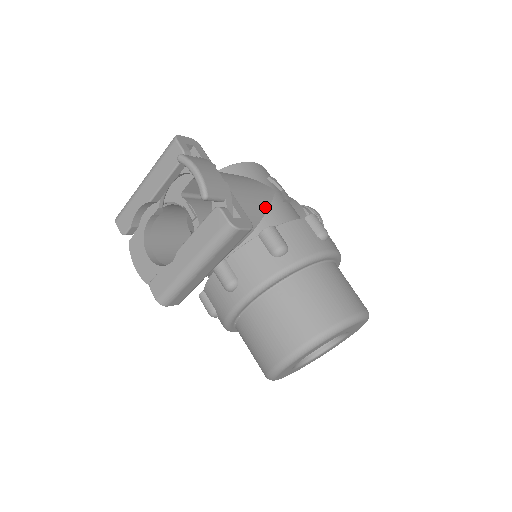
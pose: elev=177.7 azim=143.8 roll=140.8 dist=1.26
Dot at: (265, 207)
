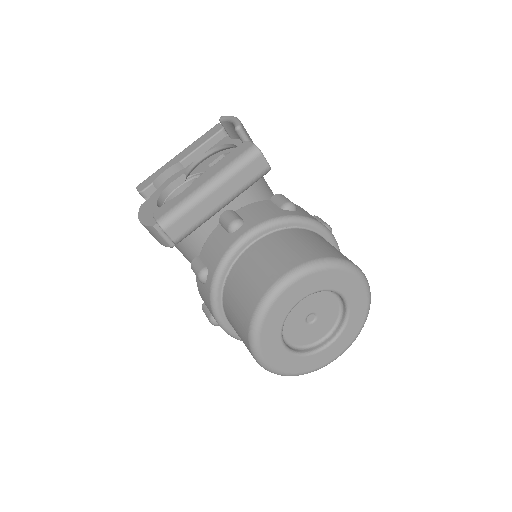
Dot at: occluded
